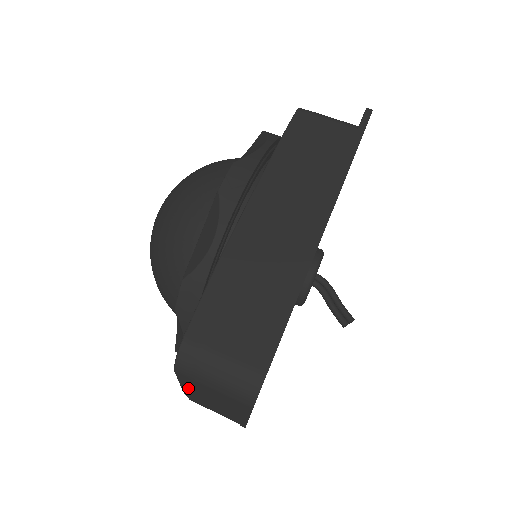
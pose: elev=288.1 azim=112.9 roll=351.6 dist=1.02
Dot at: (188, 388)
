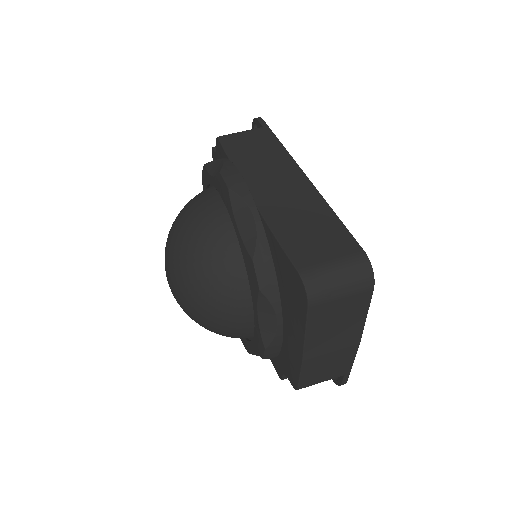
Dot at: (312, 336)
